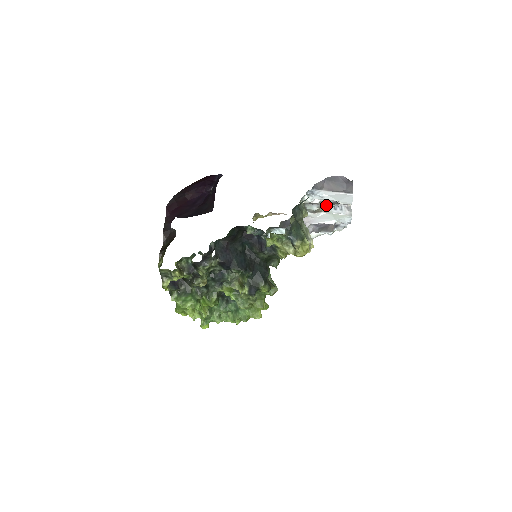
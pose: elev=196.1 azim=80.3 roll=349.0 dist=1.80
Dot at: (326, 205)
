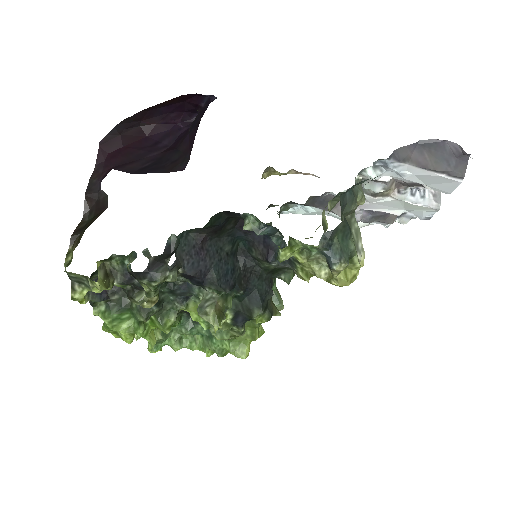
Dot at: (399, 185)
